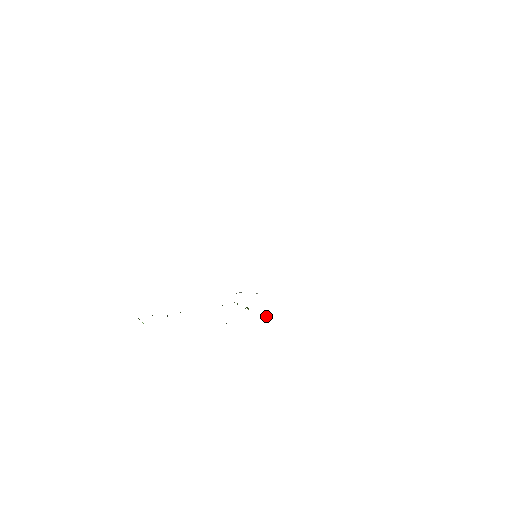
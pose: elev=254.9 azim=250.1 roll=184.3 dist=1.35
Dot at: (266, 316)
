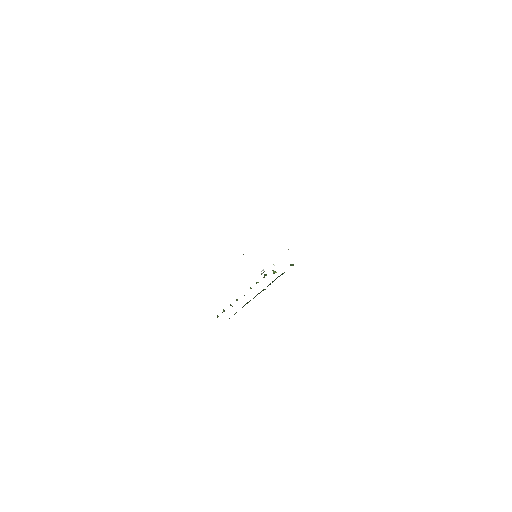
Dot at: occluded
